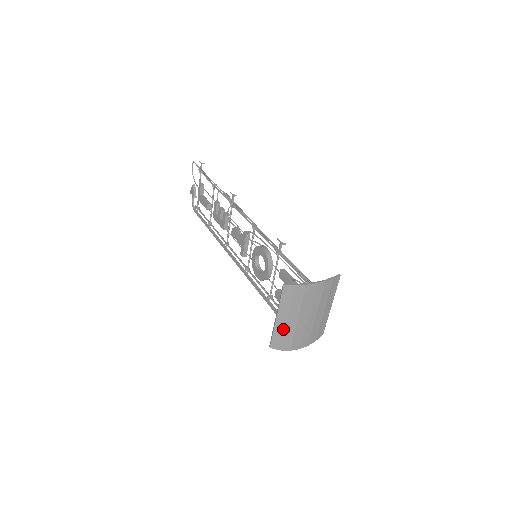
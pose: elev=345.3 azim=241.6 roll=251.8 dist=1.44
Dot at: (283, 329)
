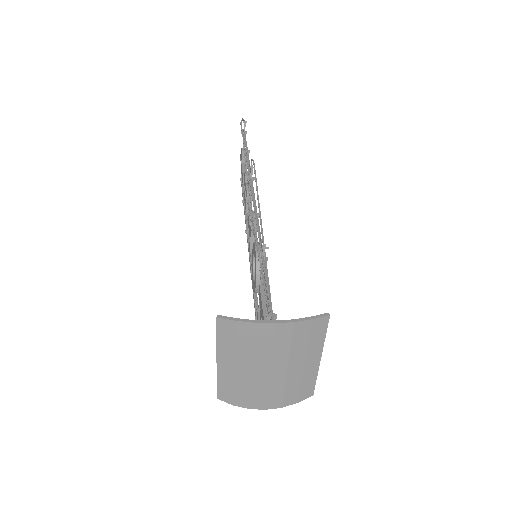
Dot at: (231, 378)
